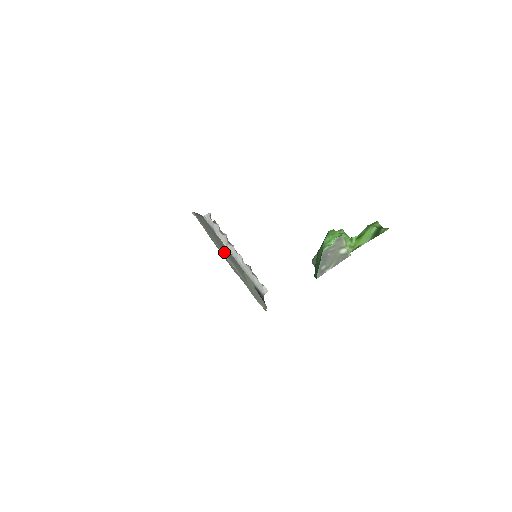
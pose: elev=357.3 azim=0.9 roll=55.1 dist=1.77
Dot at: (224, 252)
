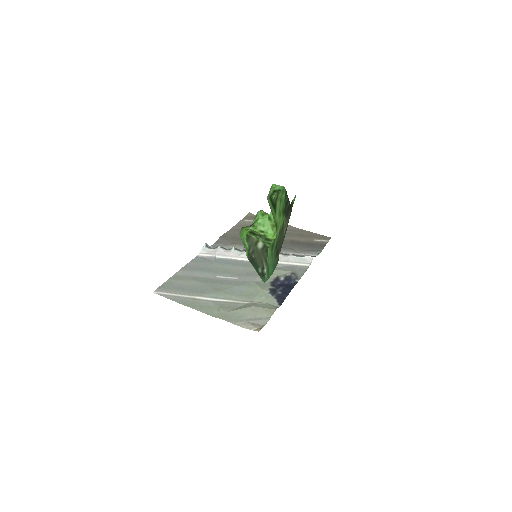
Dot at: (208, 294)
